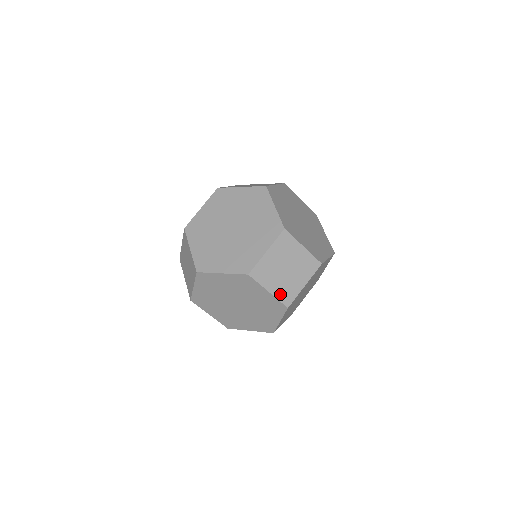
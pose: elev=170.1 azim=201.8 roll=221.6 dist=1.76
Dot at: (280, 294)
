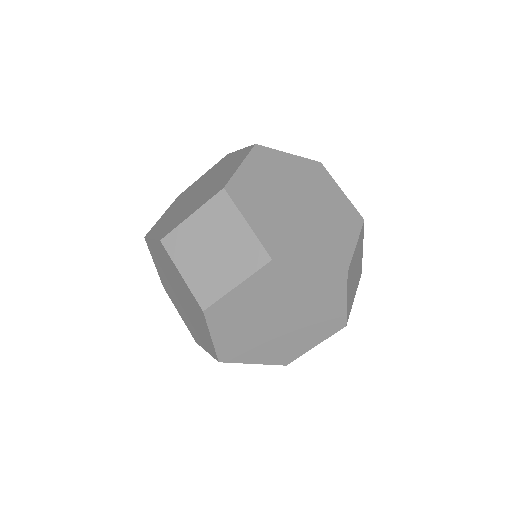
Dot at: (348, 306)
